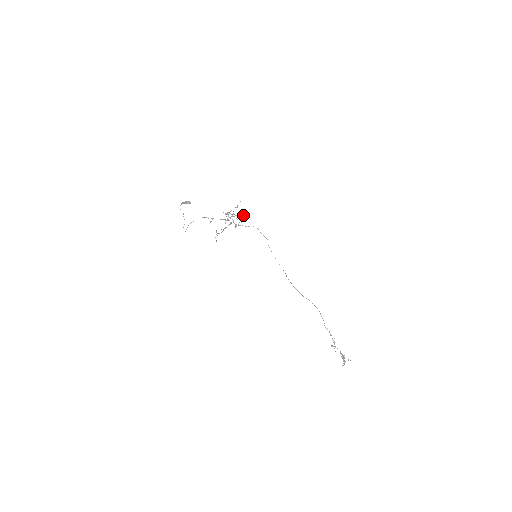
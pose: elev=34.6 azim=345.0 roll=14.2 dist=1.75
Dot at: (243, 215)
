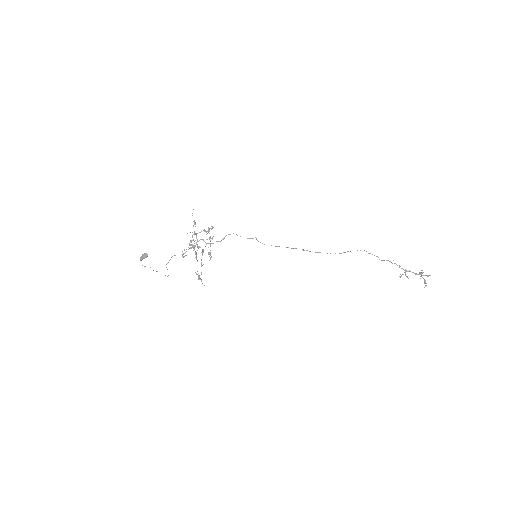
Dot at: (208, 230)
